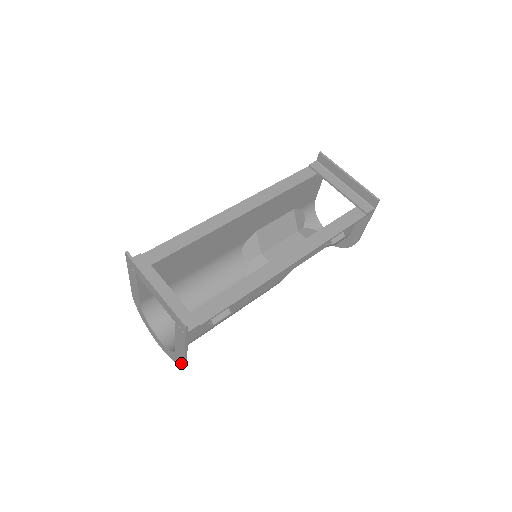
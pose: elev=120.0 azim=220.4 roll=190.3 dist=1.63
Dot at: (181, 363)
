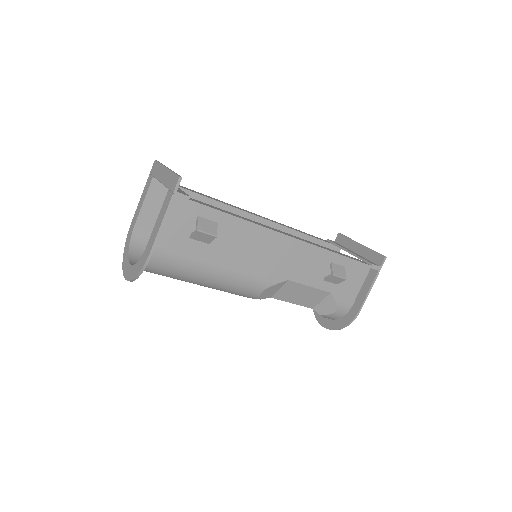
Dot at: (142, 266)
